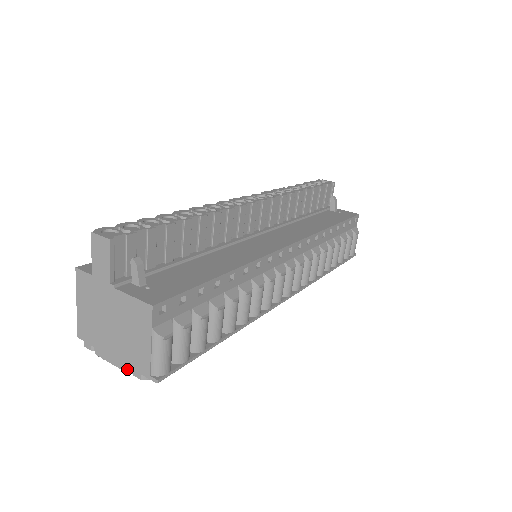
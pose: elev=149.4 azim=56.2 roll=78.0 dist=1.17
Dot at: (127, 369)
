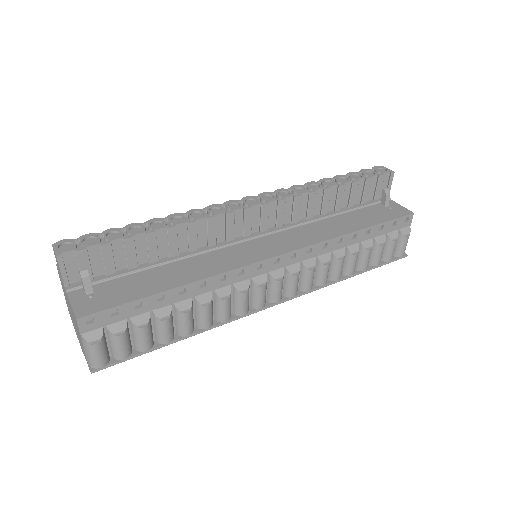
Dot at: occluded
